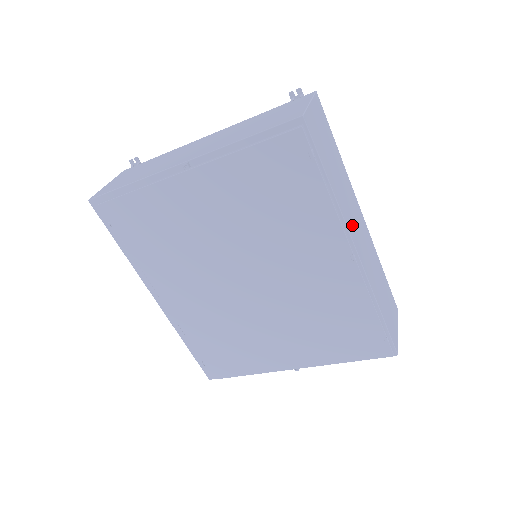
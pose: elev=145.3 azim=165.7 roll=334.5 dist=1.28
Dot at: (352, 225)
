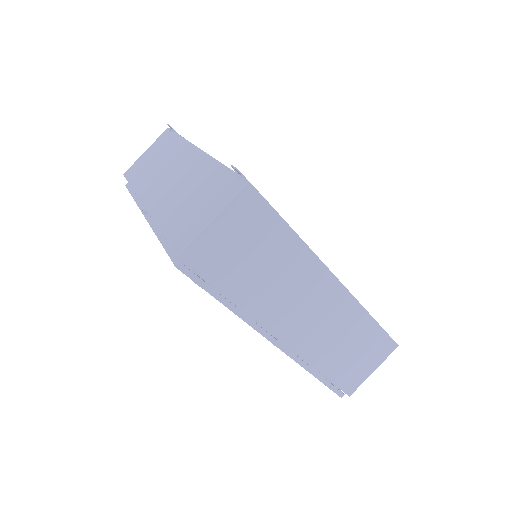
Dot at: (283, 315)
